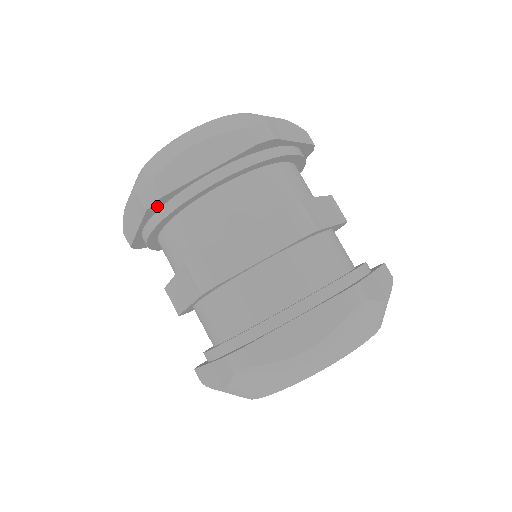
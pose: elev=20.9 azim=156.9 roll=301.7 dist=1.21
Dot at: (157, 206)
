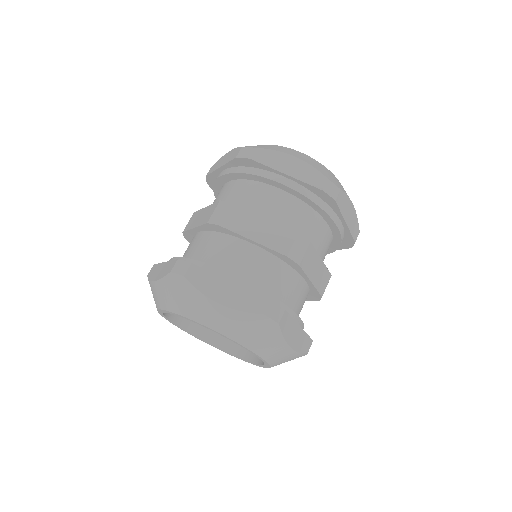
Dot at: occluded
